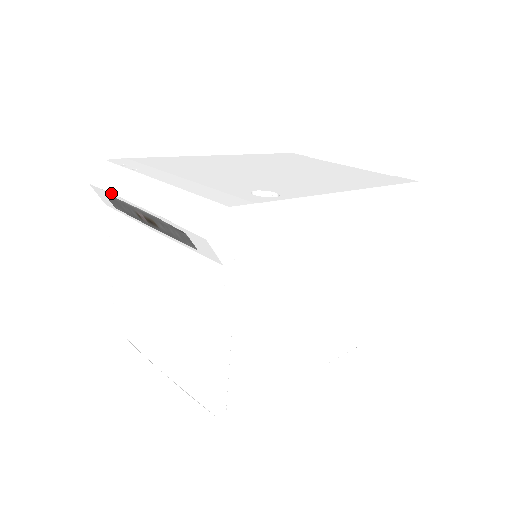
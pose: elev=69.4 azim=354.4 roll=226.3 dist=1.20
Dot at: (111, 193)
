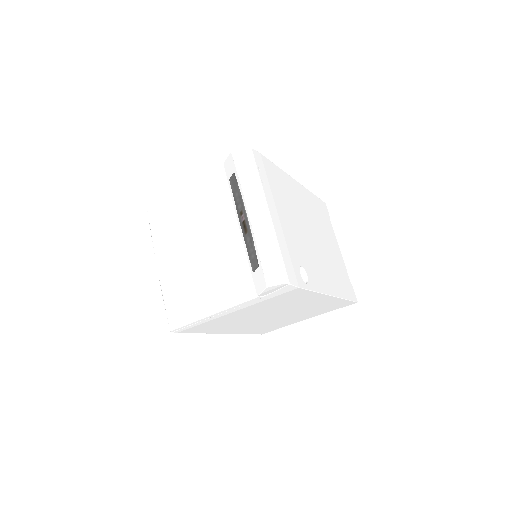
Dot at: (241, 184)
